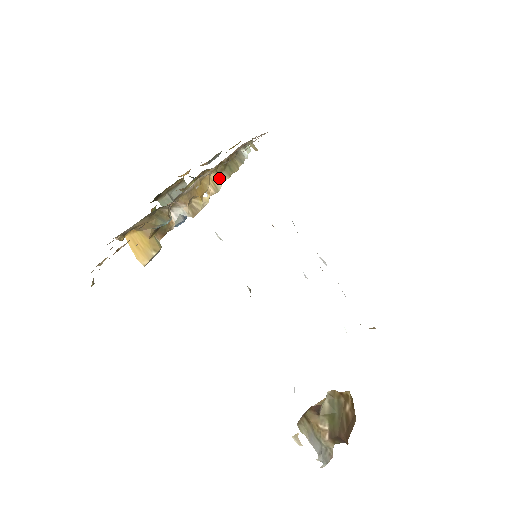
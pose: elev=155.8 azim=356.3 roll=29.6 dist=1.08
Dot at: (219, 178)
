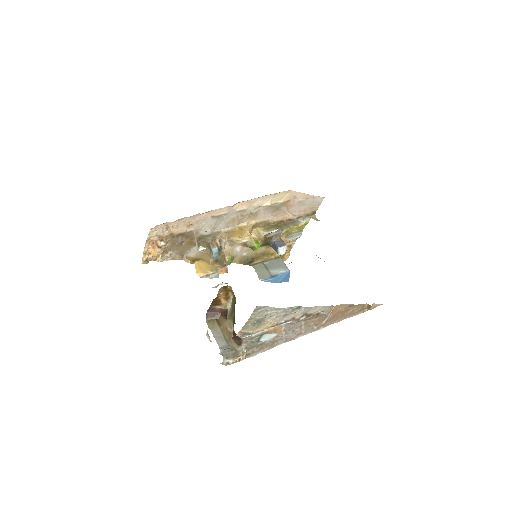
Dot at: (265, 231)
